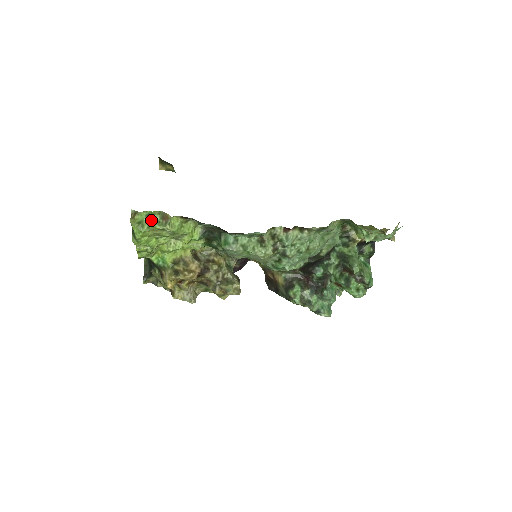
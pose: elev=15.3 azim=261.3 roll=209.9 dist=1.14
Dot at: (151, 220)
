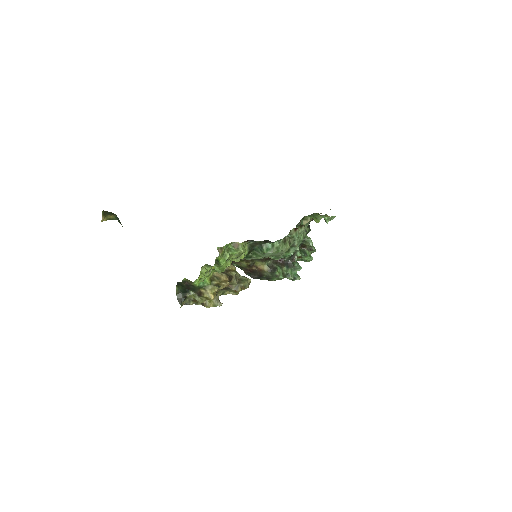
Dot at: (229, 250)
